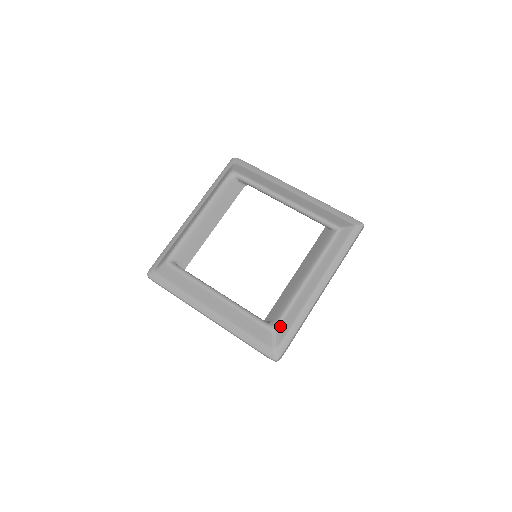
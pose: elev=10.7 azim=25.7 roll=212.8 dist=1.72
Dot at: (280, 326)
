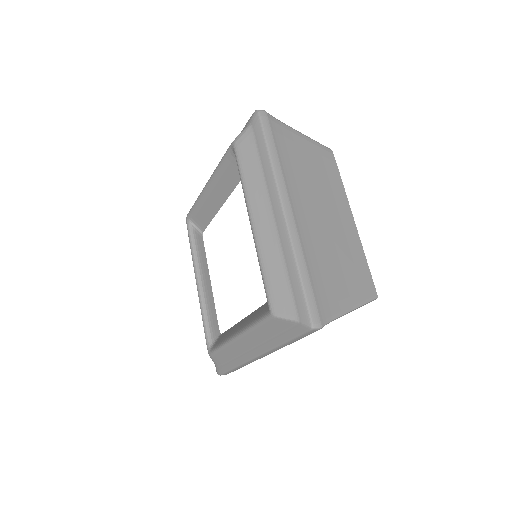
Dot at: (213, 356)
